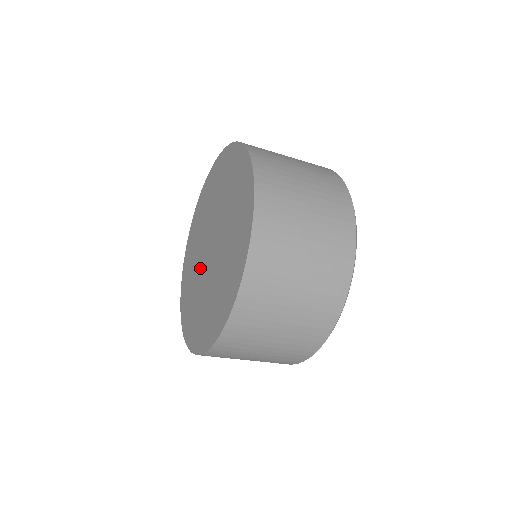
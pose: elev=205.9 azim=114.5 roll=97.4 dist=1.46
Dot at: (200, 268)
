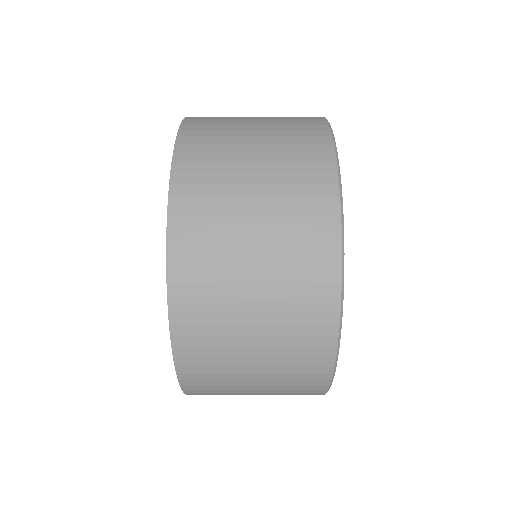
Dot at: occluded
